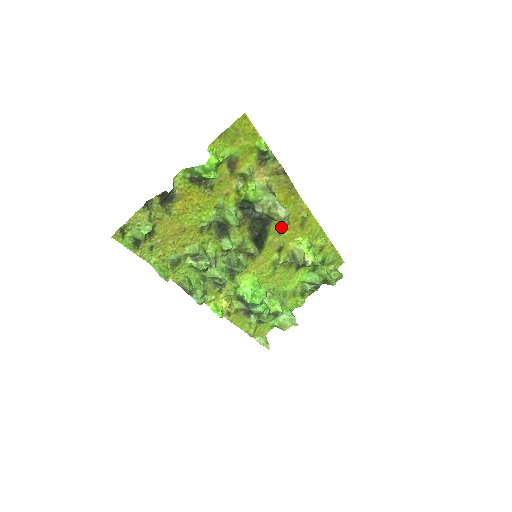
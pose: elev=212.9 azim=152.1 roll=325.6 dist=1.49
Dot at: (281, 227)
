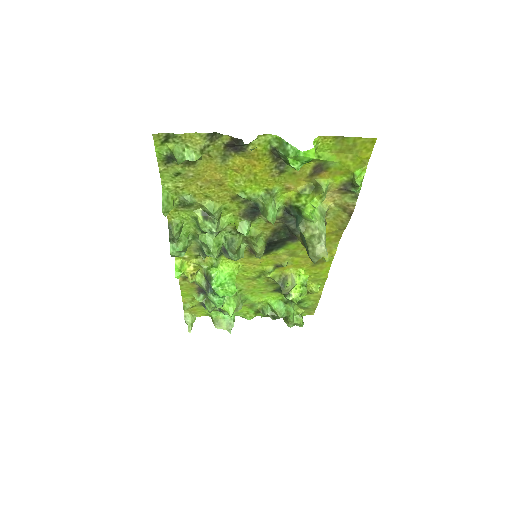
Dot at: (299, 251)
